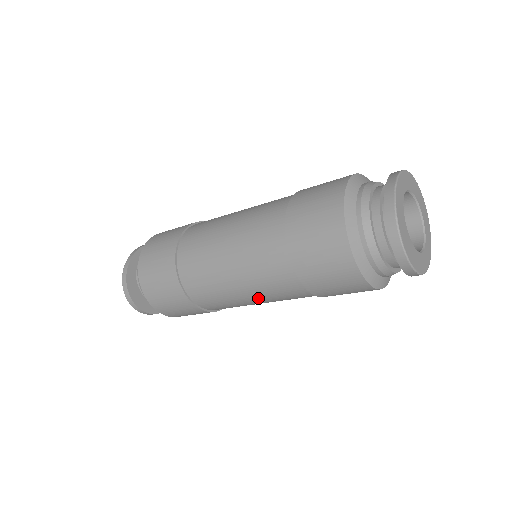
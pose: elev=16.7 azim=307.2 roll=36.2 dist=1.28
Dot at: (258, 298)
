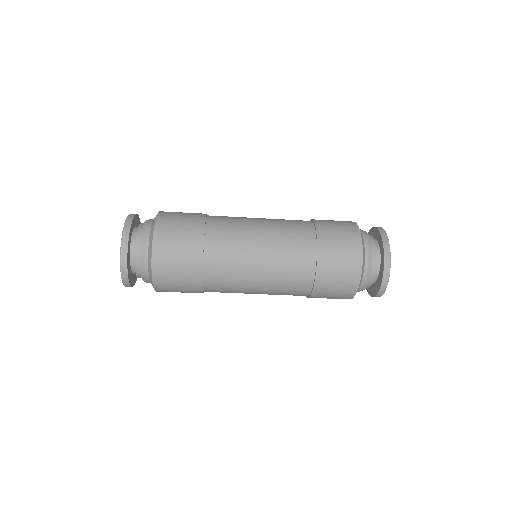
Dot at: occluded
